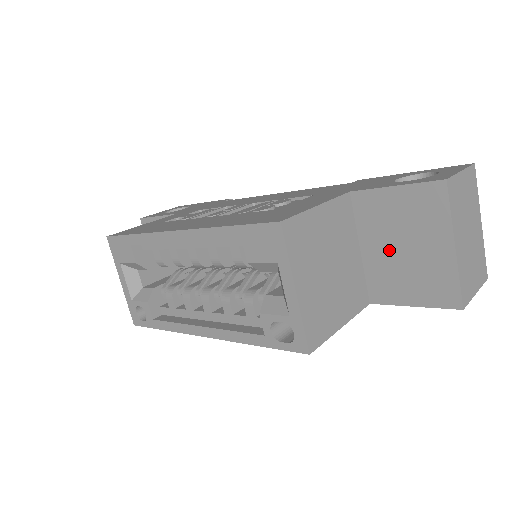
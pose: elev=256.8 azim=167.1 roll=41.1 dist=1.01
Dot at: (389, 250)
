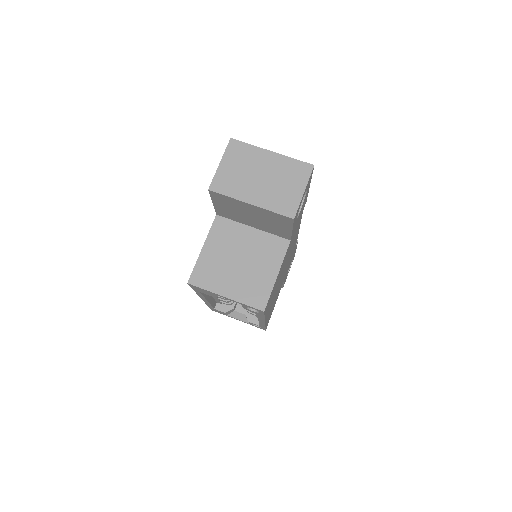
Dot at: (253, 221)
